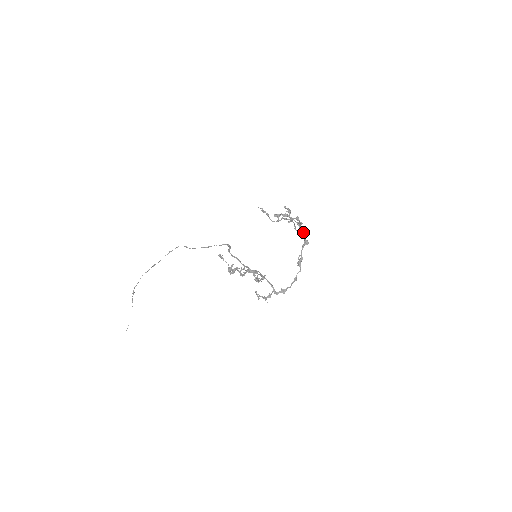
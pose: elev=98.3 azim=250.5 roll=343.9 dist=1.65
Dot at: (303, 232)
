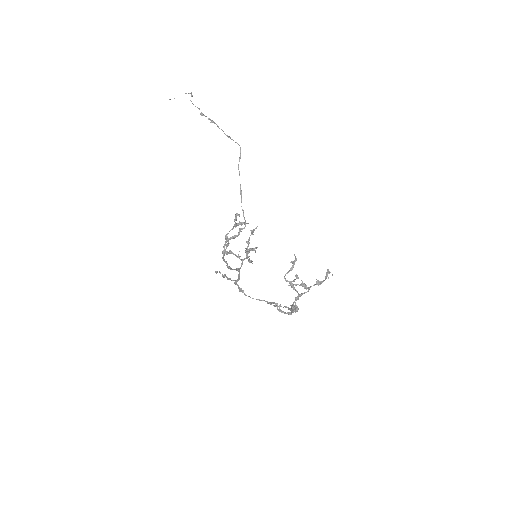
Dot at: occluded
